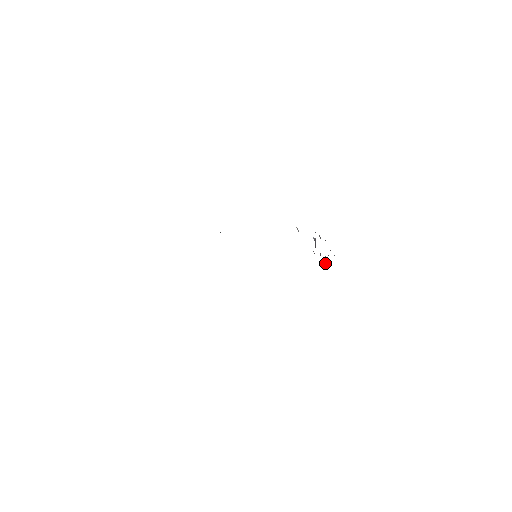
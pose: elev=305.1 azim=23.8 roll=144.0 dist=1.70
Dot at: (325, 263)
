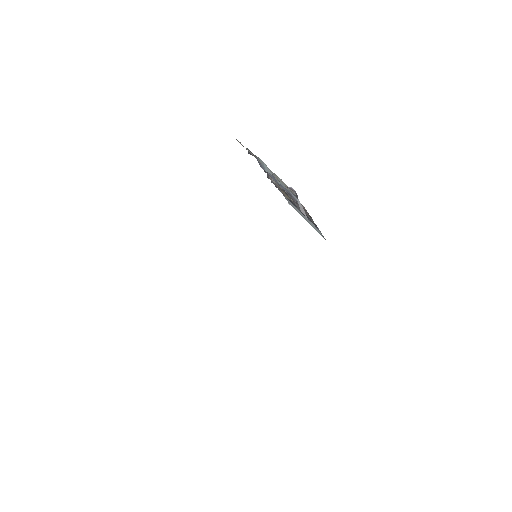
Dot at: occluded
